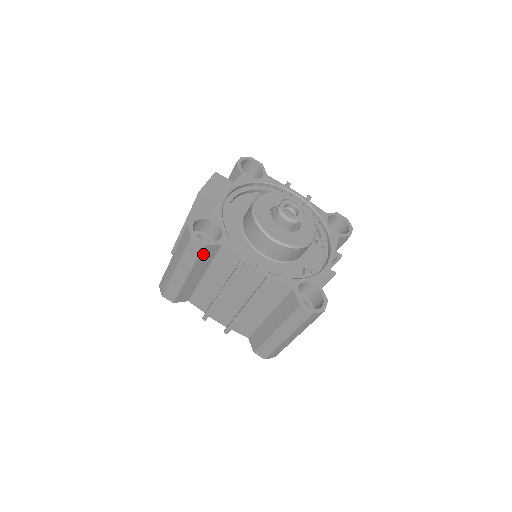
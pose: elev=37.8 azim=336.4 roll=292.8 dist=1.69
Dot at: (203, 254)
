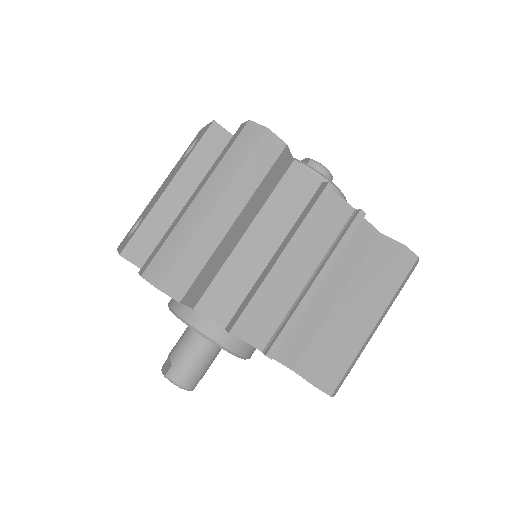
Dot at: (274, 168)
